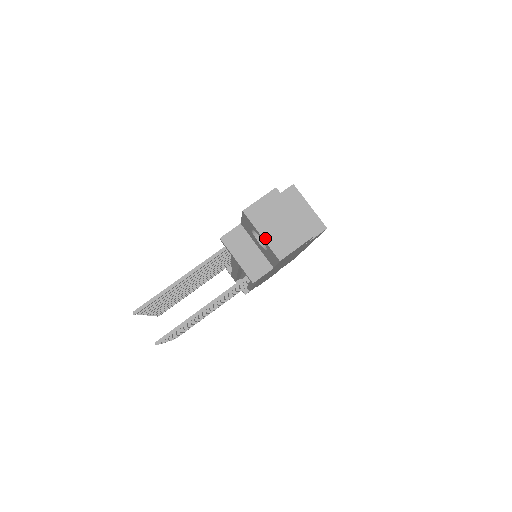
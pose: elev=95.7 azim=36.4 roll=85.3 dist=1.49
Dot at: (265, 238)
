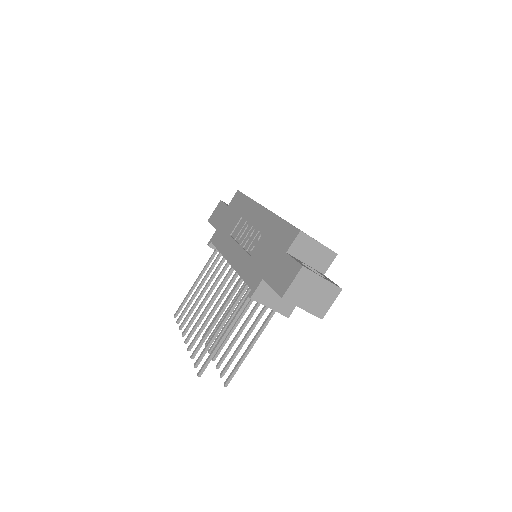
Dot at: (306, 309)
